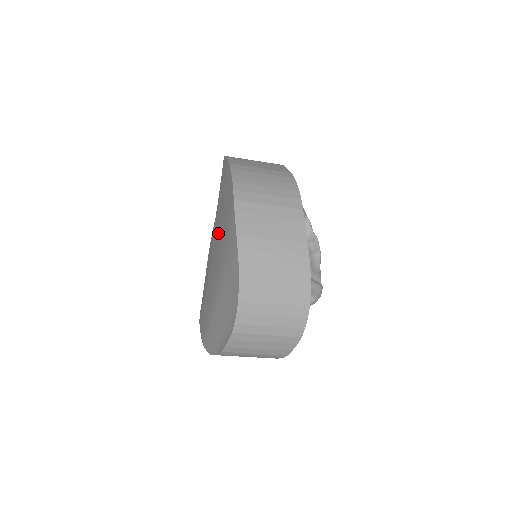
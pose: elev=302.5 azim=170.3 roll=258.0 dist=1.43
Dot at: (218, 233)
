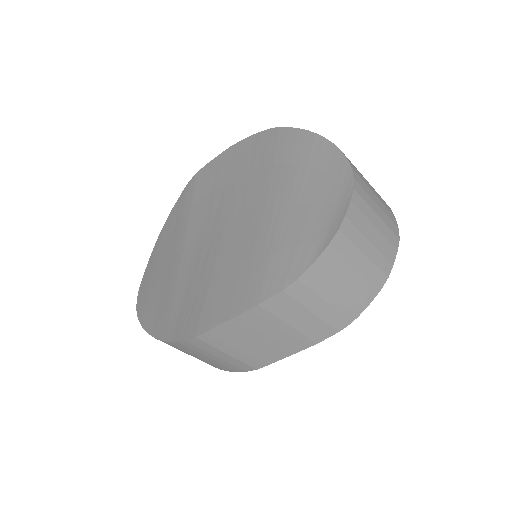
Dot at: (228, 199)
